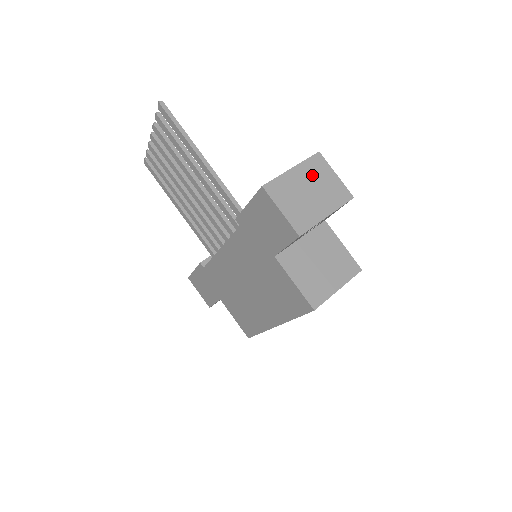
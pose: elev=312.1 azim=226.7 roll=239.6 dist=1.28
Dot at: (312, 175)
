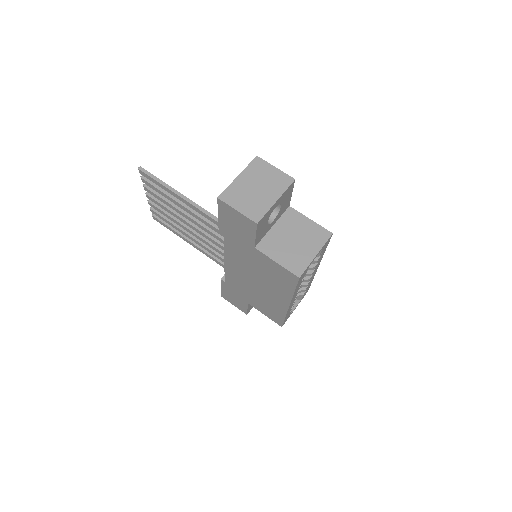
Dot at: (255, 175)
